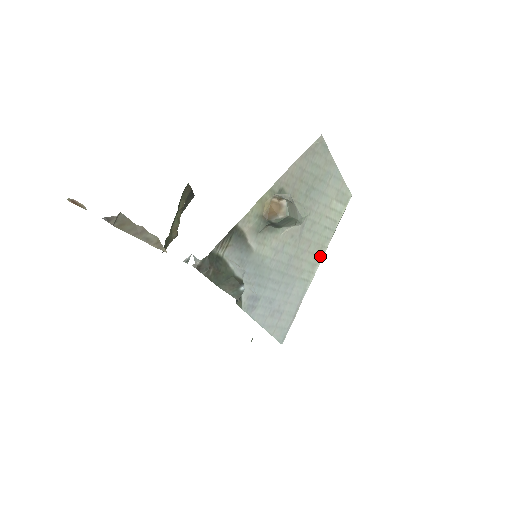
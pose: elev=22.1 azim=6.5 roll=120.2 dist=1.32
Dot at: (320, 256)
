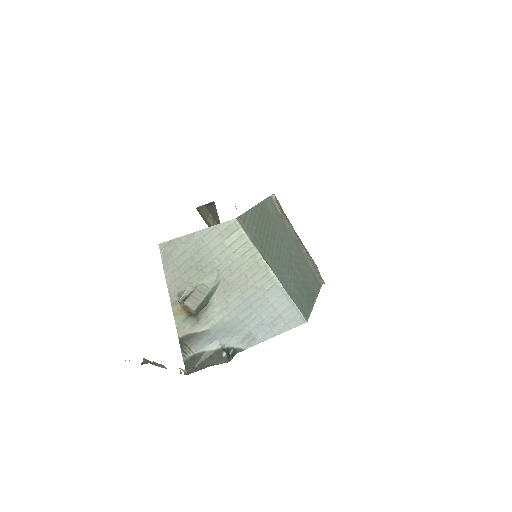
Dot at: (264, 266)
